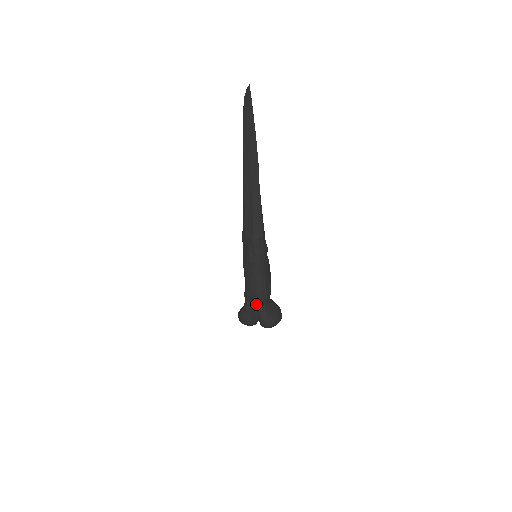
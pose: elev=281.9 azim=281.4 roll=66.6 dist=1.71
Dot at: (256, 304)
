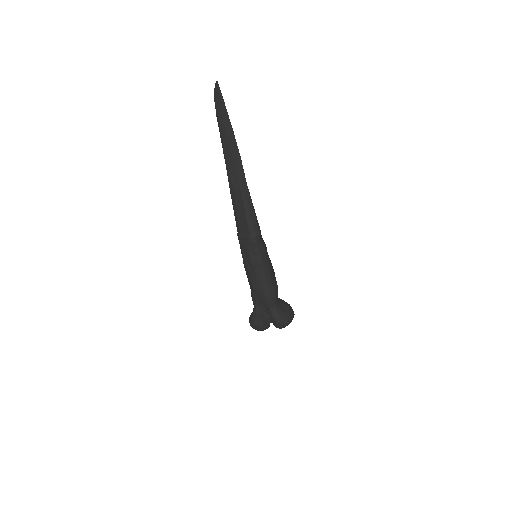
Dot at: (266, 305)
